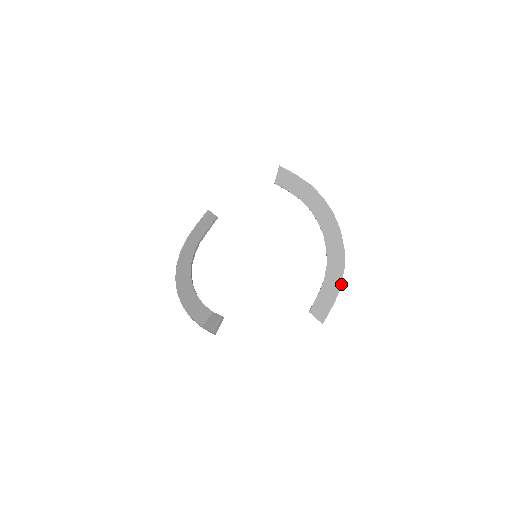
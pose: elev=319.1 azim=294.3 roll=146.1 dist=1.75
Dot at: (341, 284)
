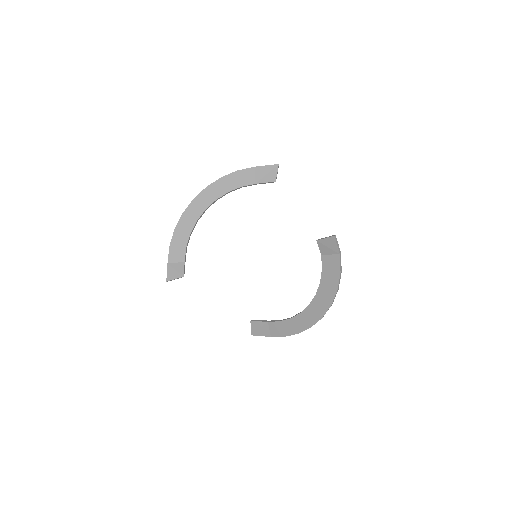
Dot at: occluded
